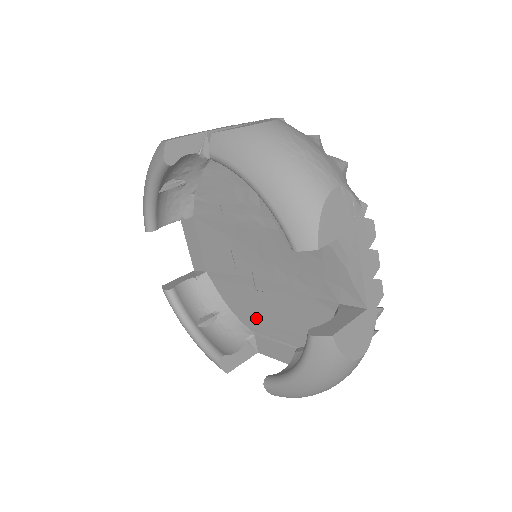
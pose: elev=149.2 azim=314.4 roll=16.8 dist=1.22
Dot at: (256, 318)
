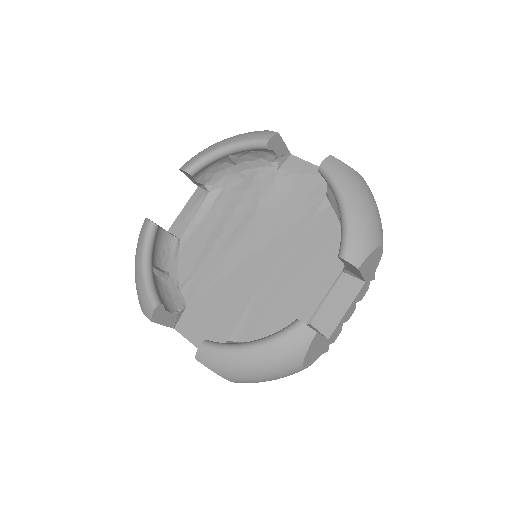
Dot at: (297, 305)
